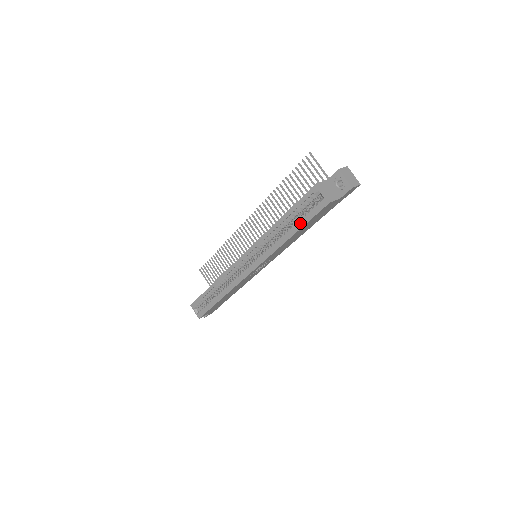
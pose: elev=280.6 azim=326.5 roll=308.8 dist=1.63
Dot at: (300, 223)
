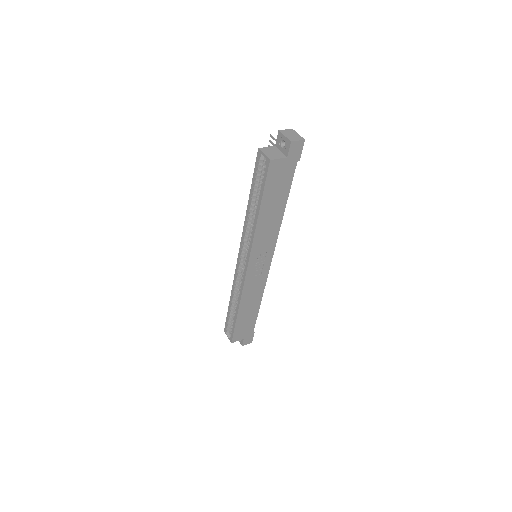
Dot at: (260, 195)
